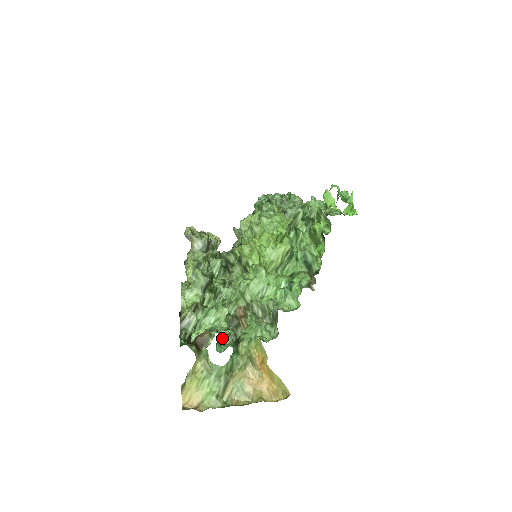
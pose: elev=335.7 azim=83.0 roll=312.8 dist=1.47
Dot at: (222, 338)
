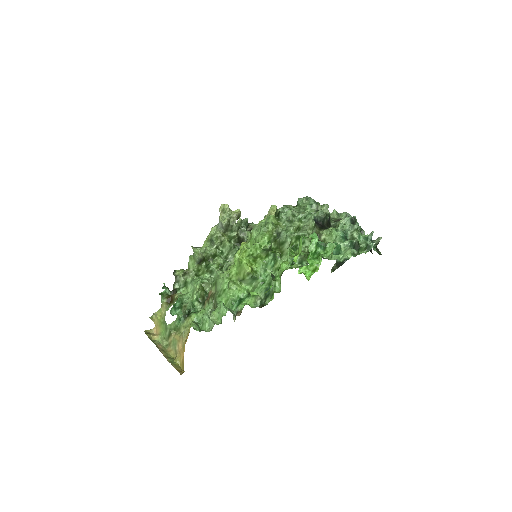
Dot at: (182, 306)
